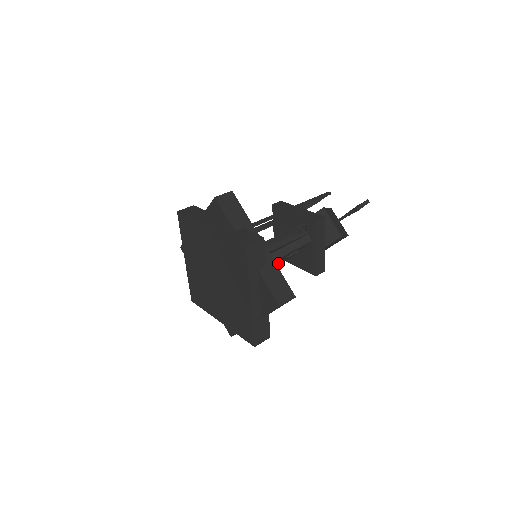
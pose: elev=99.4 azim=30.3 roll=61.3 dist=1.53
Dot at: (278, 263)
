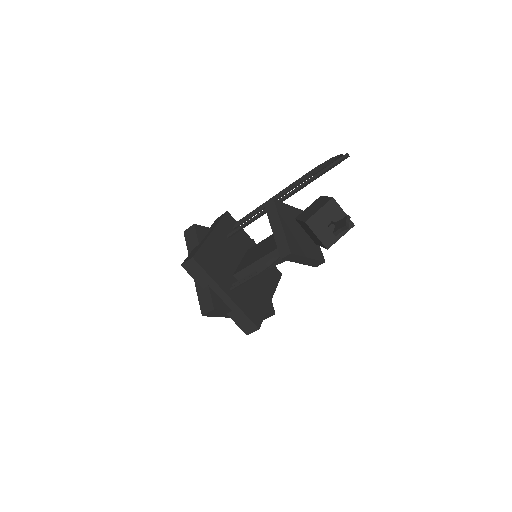
Dot at: occluded
